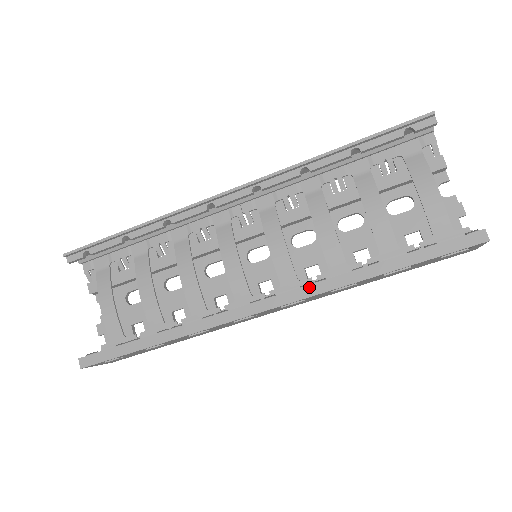
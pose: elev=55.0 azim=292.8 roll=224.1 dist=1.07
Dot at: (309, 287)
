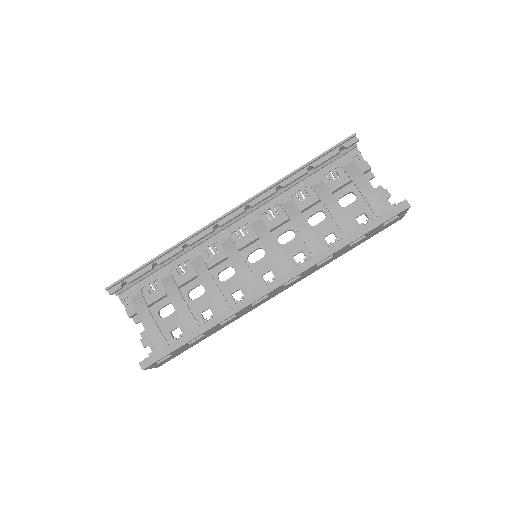
Dot at: (303, 264)
